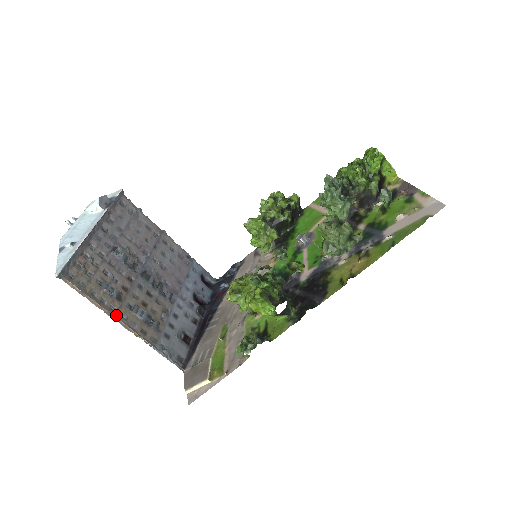
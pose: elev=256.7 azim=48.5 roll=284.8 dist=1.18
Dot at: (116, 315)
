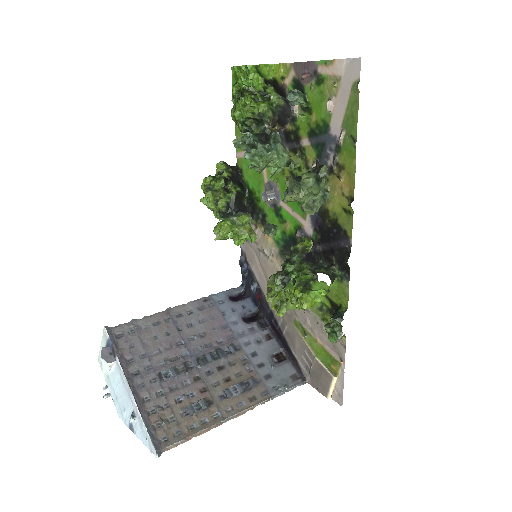
Dot at: (223, 417)
